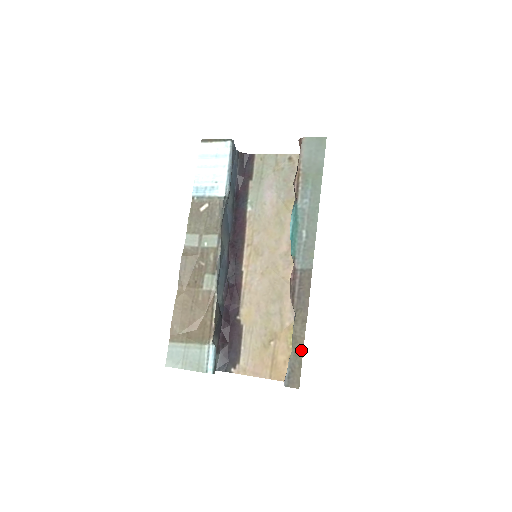
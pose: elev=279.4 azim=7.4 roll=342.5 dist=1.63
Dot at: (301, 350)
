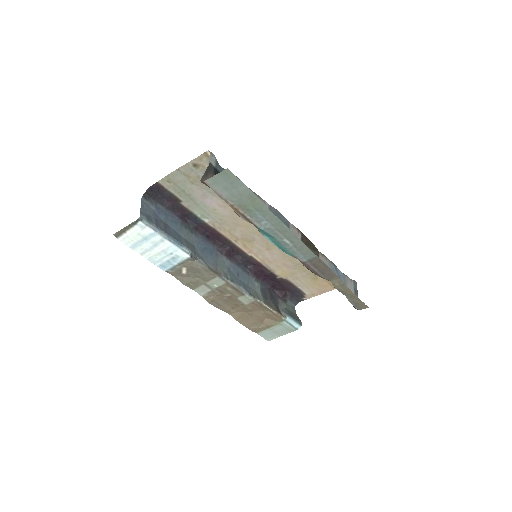
Dot at: (353, 295)
